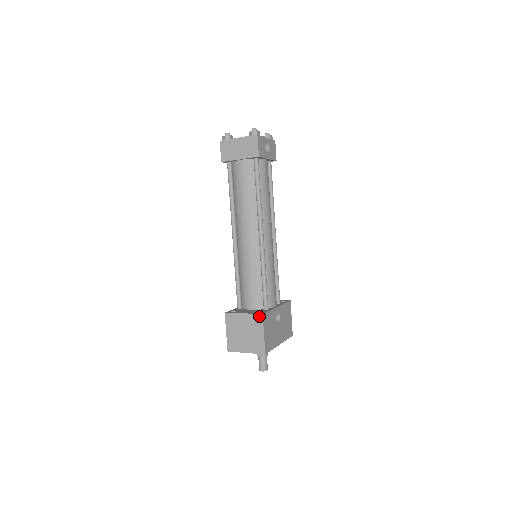
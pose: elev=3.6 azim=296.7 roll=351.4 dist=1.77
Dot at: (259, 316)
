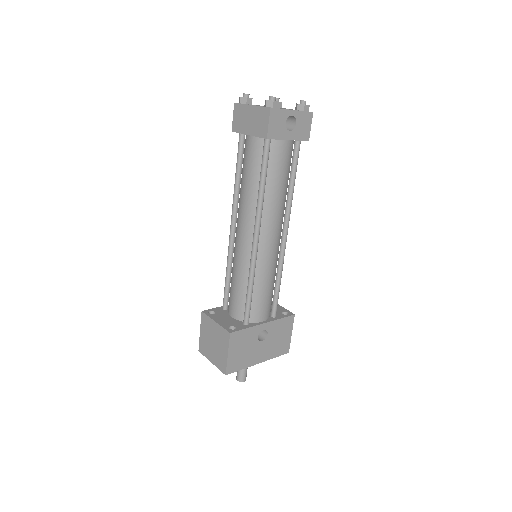
Dot at: (227, 333)
